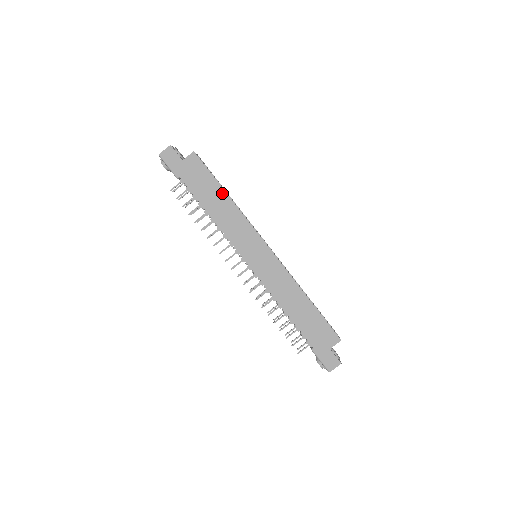
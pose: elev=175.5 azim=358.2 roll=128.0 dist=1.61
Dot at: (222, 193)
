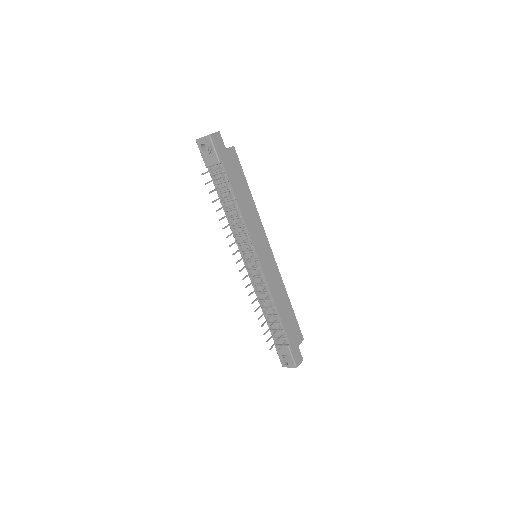
Dot at: (248, 191)
